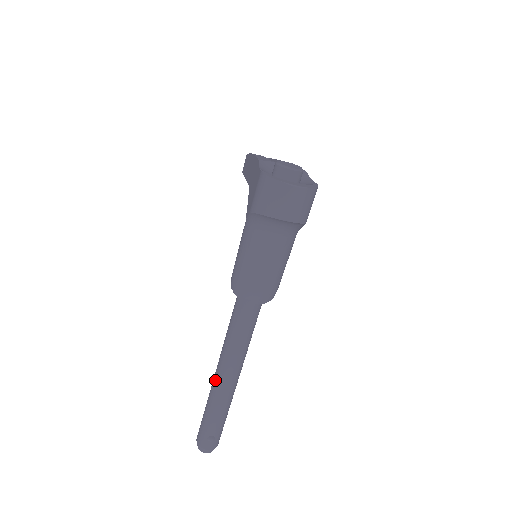
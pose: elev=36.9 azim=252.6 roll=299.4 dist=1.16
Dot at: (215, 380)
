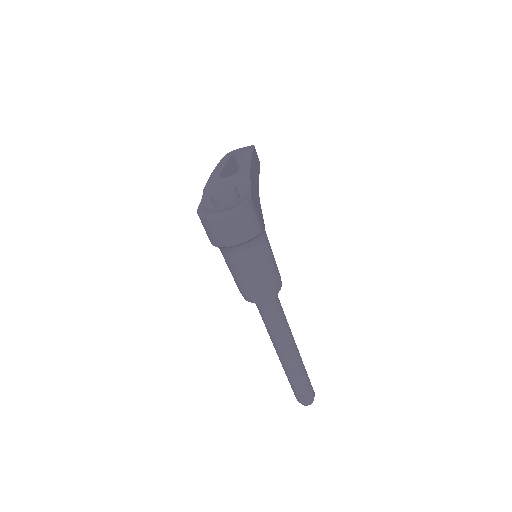
Dot at: occluded
